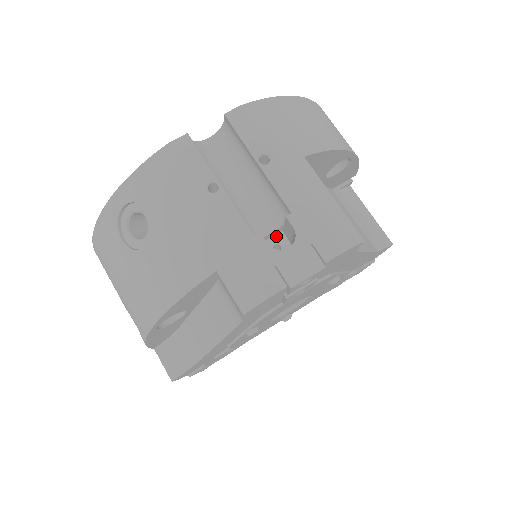
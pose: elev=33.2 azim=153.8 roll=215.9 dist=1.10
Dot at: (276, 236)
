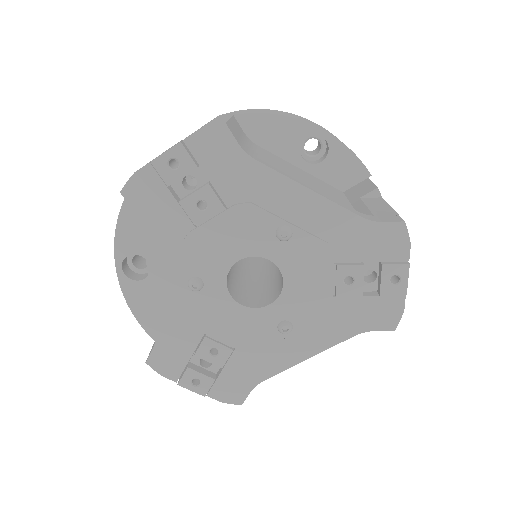
Dot at: occluded
